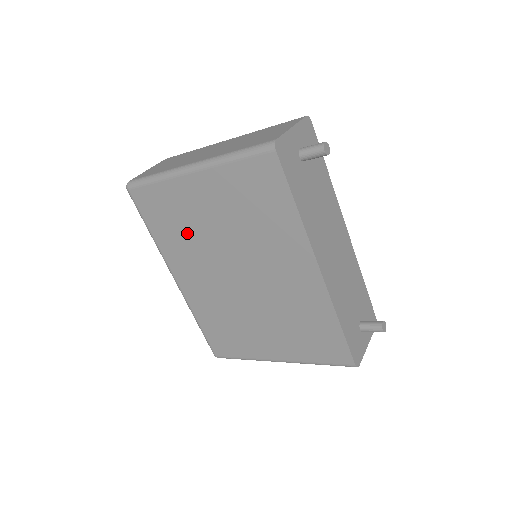
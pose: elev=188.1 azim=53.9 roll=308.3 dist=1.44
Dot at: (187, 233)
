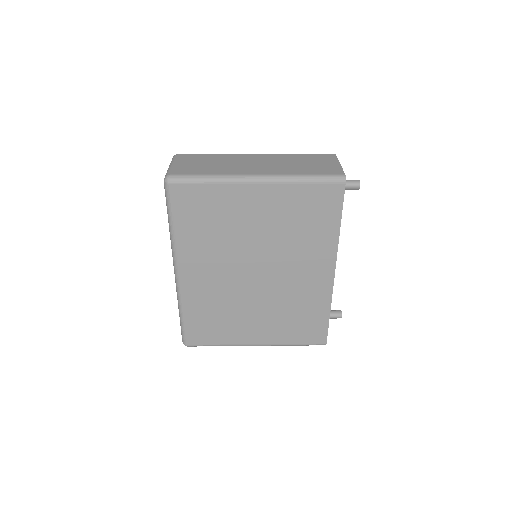
Dot at: (220, 233)
